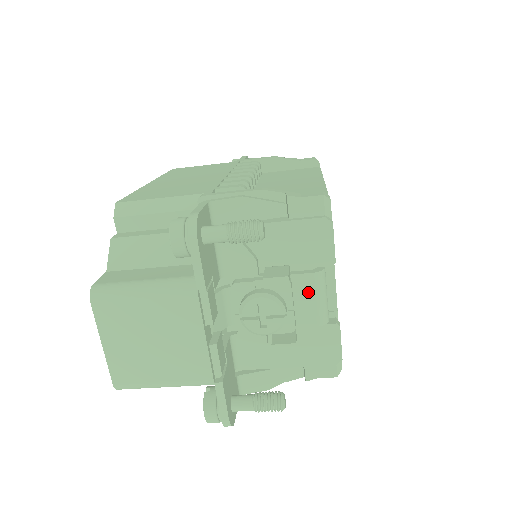
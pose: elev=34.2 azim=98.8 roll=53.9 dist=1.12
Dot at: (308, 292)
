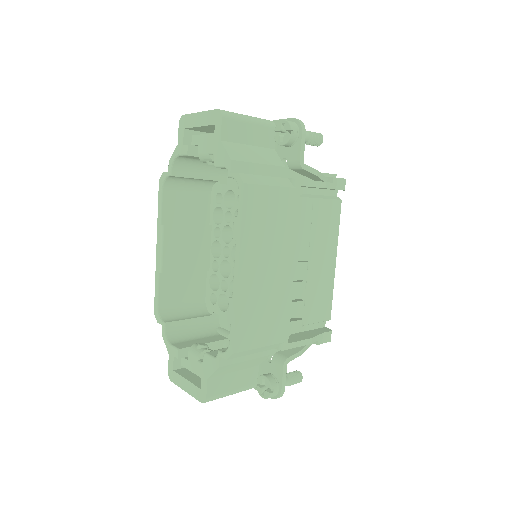
Dot at: occluded
